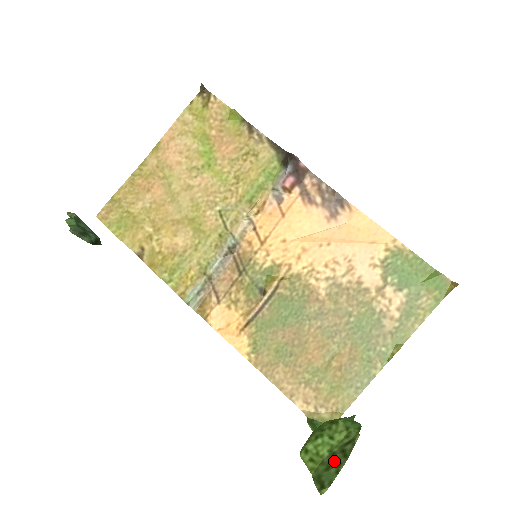
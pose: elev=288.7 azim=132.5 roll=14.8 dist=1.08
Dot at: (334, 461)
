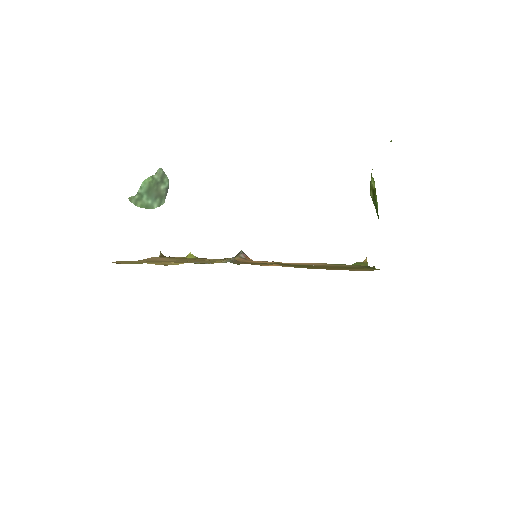
Dot at: occluded
